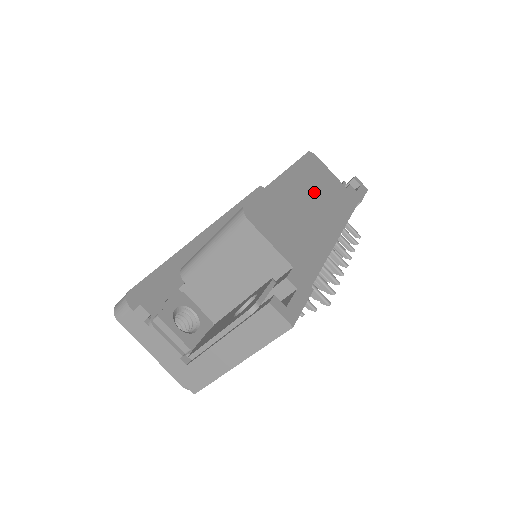
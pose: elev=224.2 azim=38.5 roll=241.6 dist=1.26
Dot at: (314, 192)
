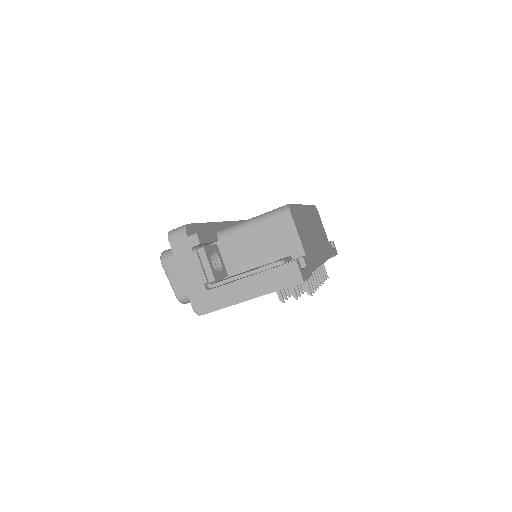
Dot at: (316, 229)
